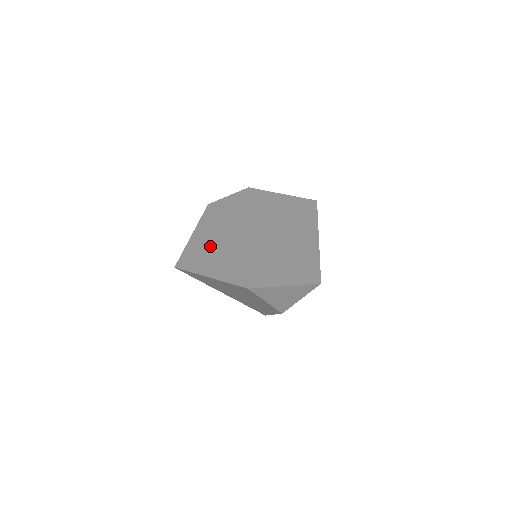
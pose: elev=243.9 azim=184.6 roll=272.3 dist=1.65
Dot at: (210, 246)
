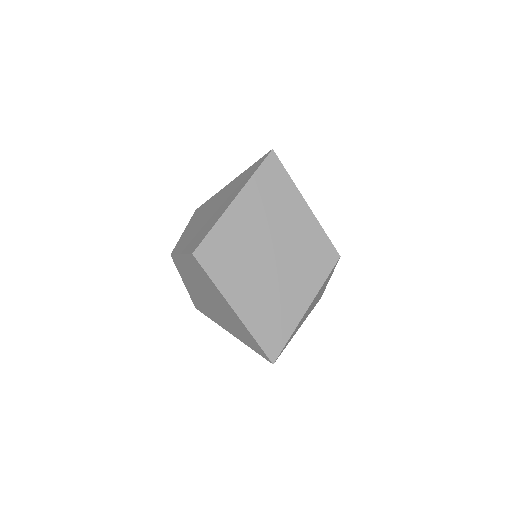
Dot at: (208, 304)
